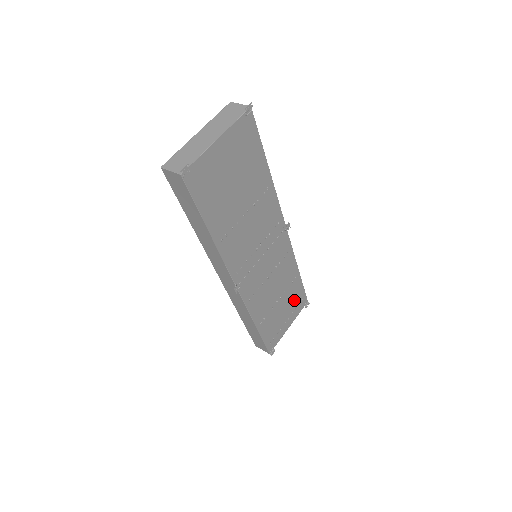
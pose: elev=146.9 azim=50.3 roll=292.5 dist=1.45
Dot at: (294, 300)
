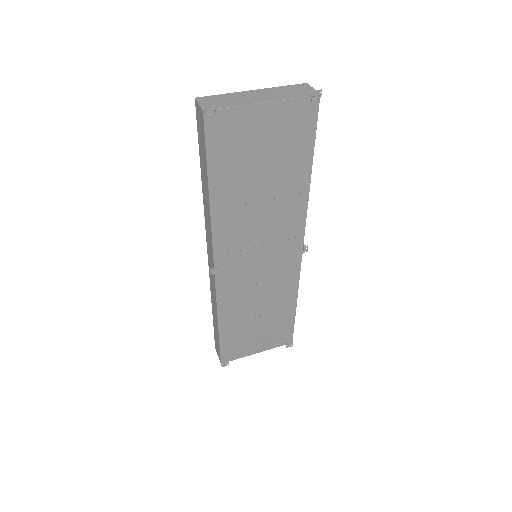
Dot at: (276, 330)
